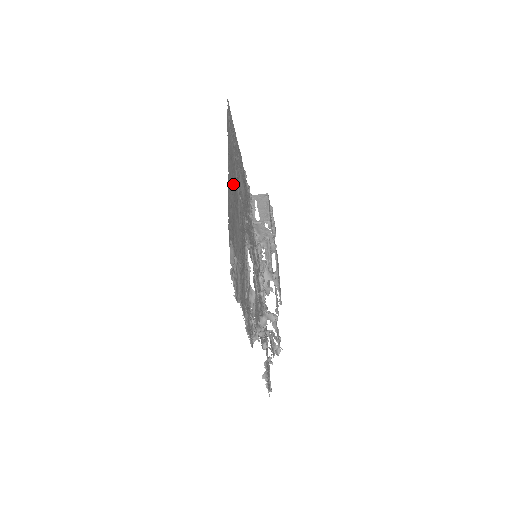
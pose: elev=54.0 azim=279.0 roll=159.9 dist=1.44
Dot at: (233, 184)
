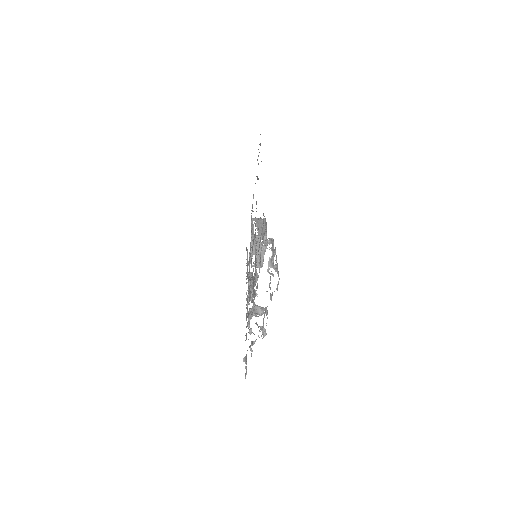
Dot at: occluded
